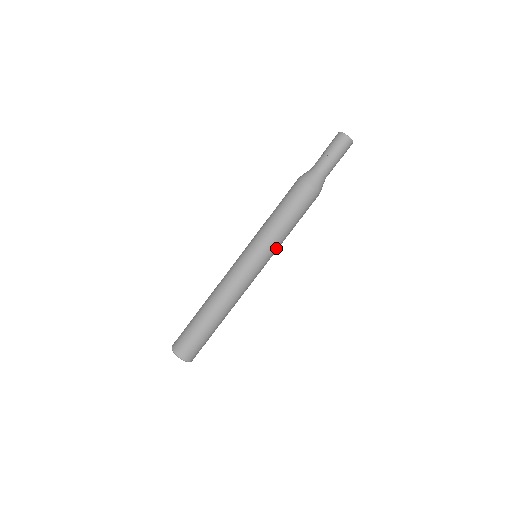
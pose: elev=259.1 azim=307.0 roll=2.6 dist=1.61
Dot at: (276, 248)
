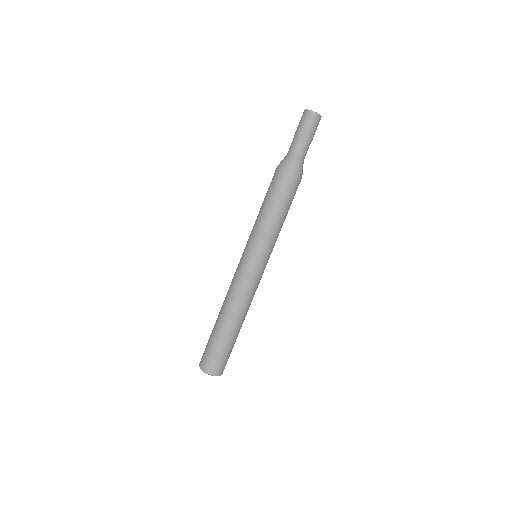
Dot at: (269, 242)
